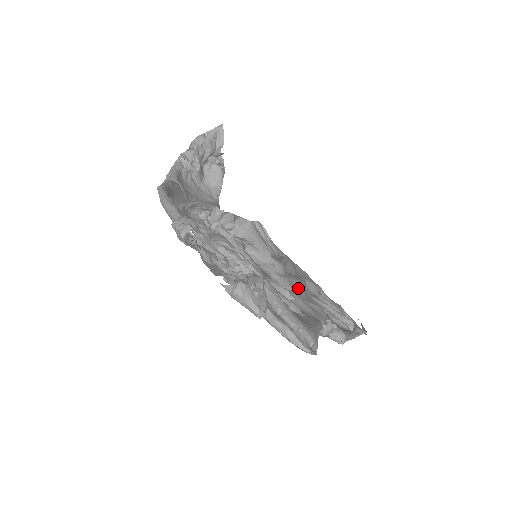
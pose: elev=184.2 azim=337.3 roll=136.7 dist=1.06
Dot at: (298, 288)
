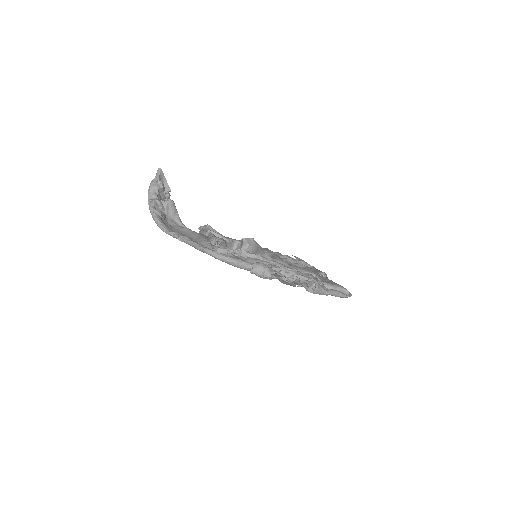
Dot at: occluded
